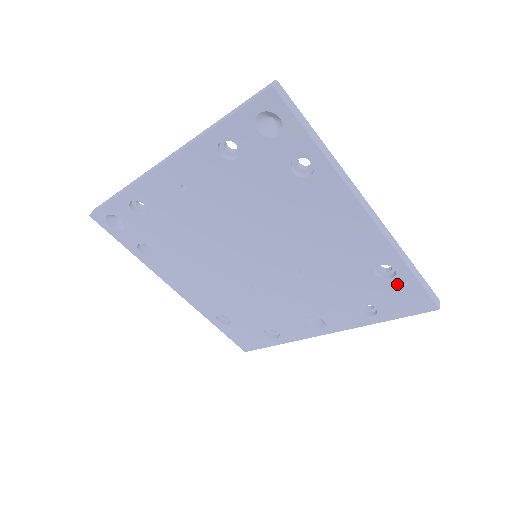
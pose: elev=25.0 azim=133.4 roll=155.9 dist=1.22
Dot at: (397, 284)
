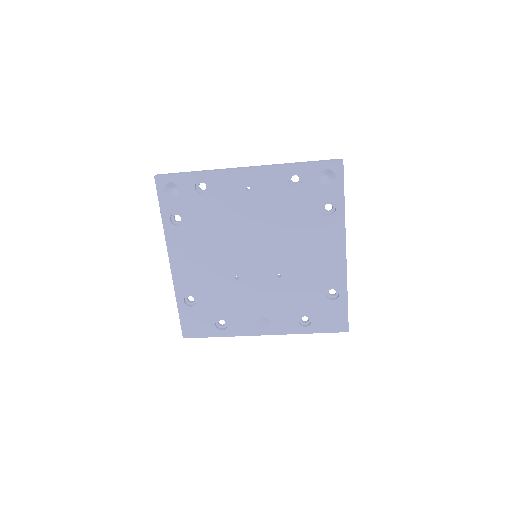
Dot at: (335, 305)
